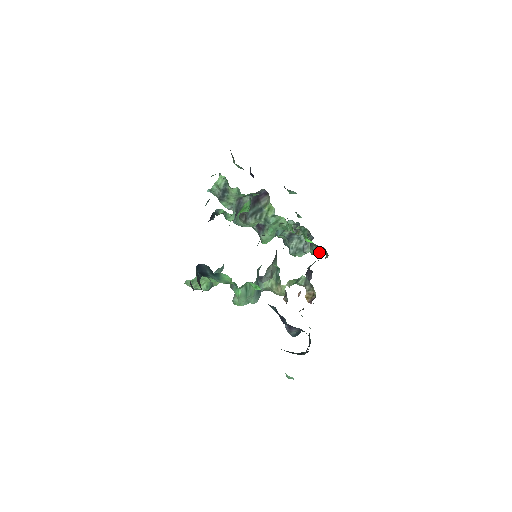
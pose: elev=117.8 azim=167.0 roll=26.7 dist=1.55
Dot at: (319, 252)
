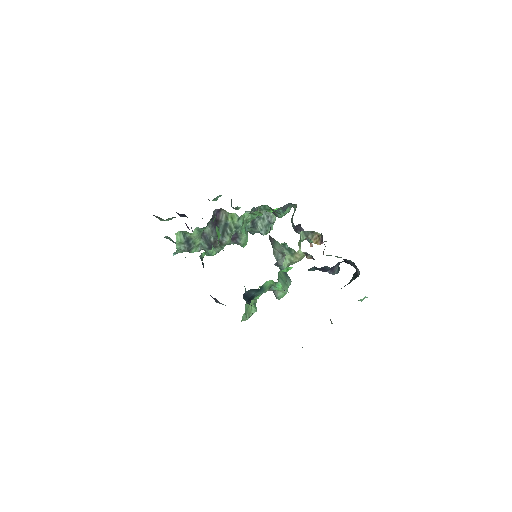
Dot at: (286, 210)
